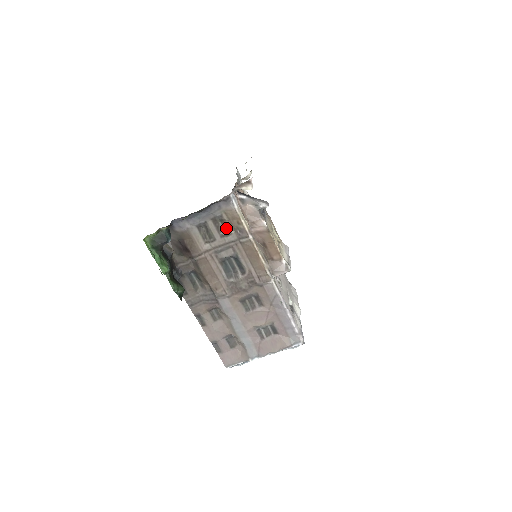
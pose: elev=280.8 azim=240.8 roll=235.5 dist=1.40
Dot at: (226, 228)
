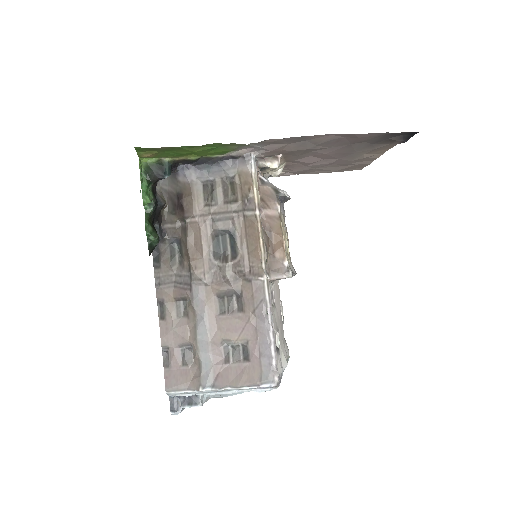
Dot at: (234, 195)
